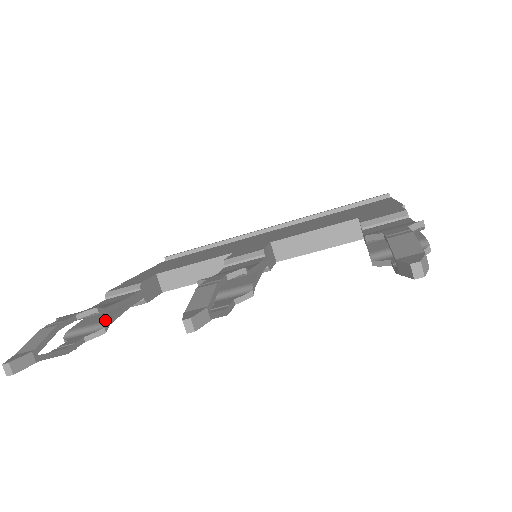
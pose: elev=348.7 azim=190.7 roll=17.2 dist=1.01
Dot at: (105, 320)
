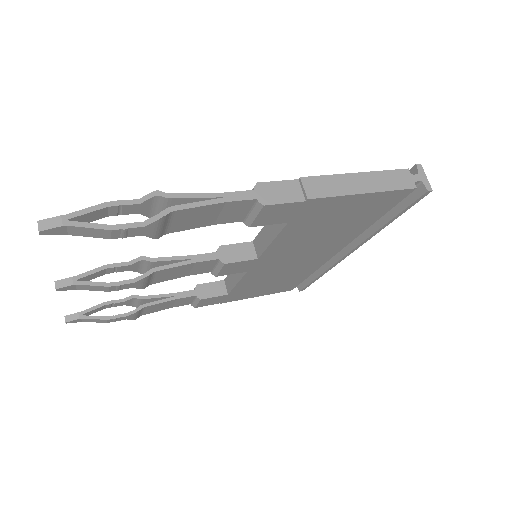
Dot at: (144, 304)
